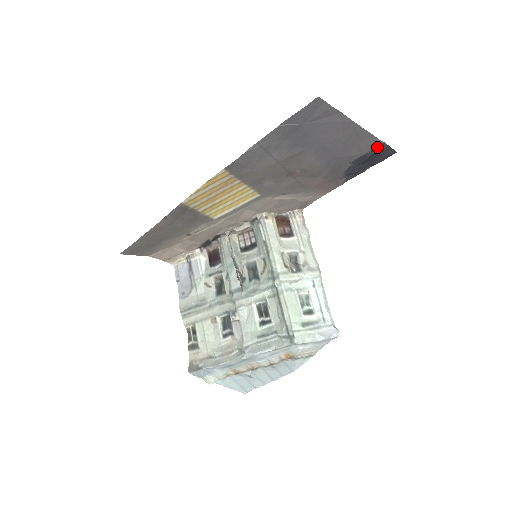
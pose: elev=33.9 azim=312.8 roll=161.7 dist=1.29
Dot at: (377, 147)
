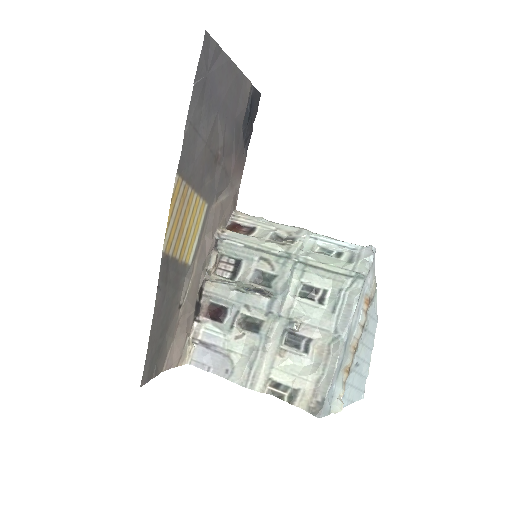
Dot at: (250, 93)
